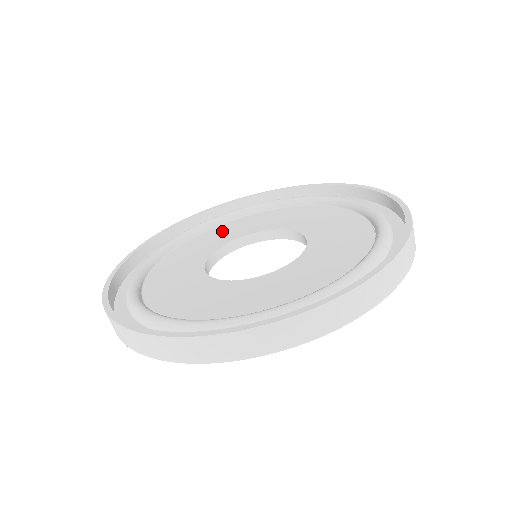
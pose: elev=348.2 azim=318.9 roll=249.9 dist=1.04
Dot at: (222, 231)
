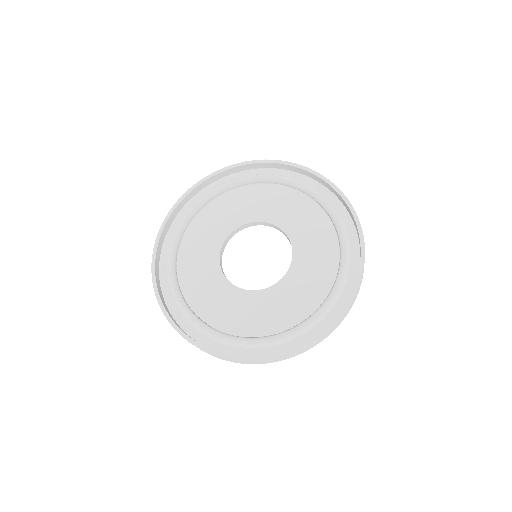
Dot at: (285, 202)
